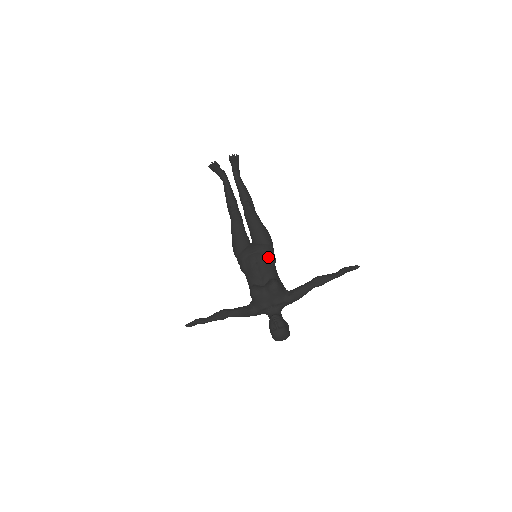
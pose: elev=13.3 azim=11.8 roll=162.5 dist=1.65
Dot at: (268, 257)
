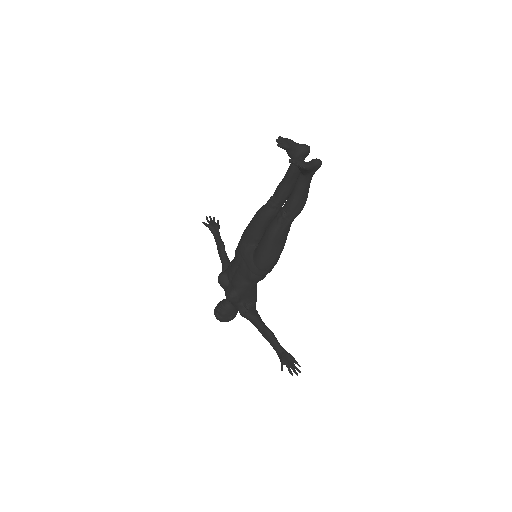
Dot at: (248, 276)
